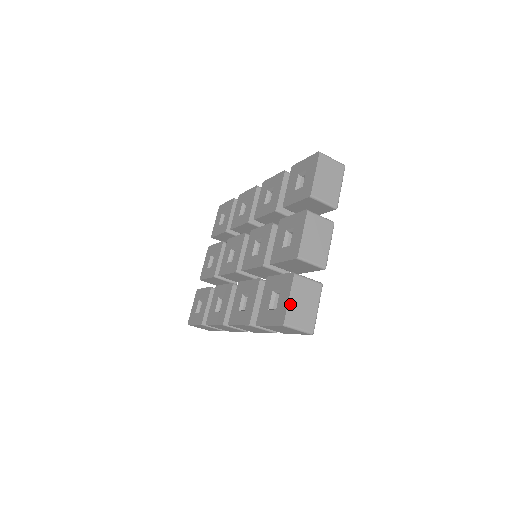
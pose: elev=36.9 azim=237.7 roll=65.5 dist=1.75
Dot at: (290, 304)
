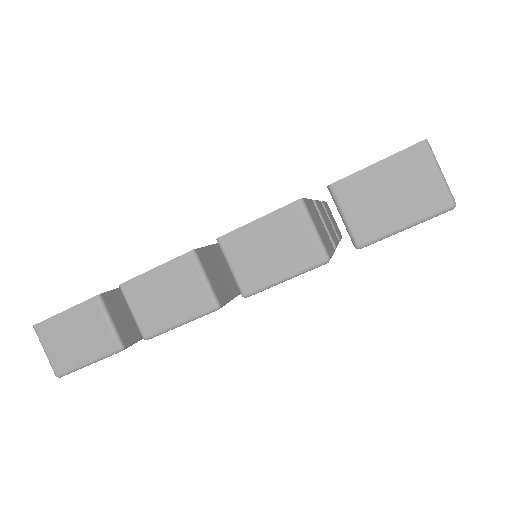
Dot at: occluded
